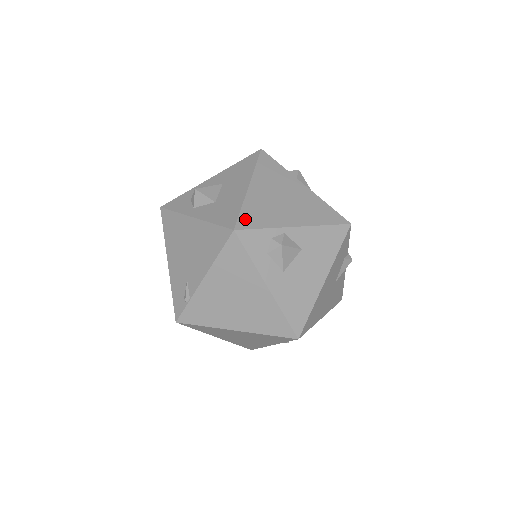
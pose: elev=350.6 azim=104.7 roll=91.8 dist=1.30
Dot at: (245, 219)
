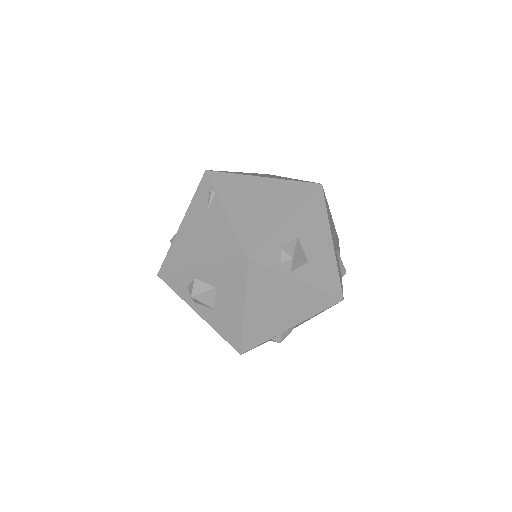
Dot at: (247, 343)
